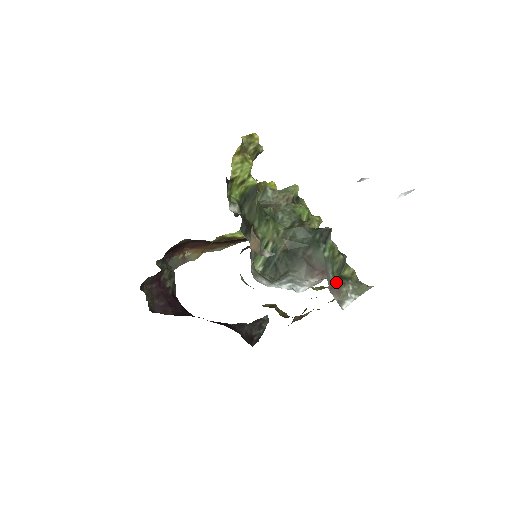
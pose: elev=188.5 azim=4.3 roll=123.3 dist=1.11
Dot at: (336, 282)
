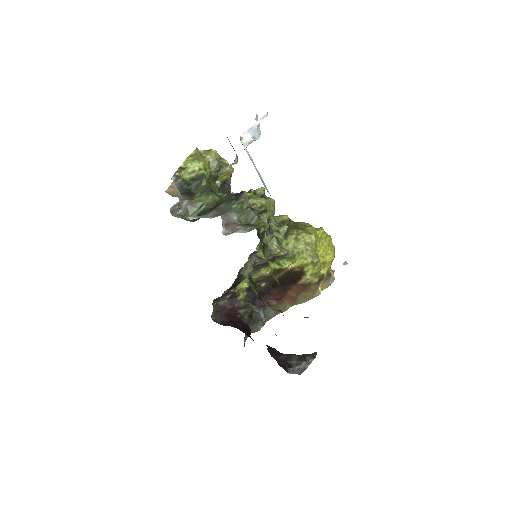
Dot at: (234, 222)
